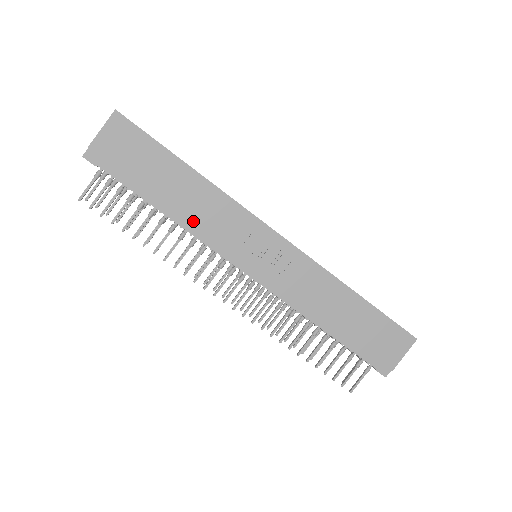
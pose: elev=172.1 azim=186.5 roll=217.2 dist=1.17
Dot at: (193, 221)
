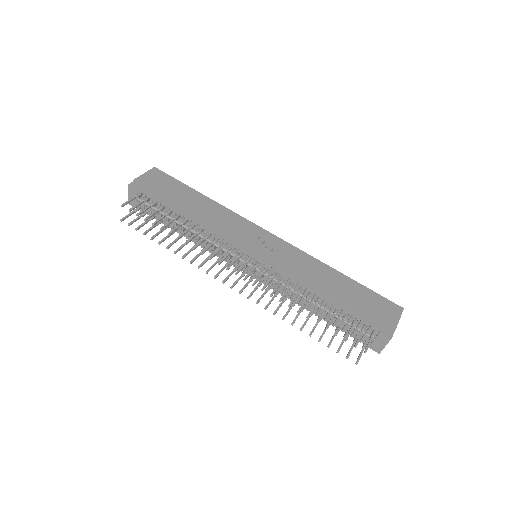
Dot at: (208, 221)
